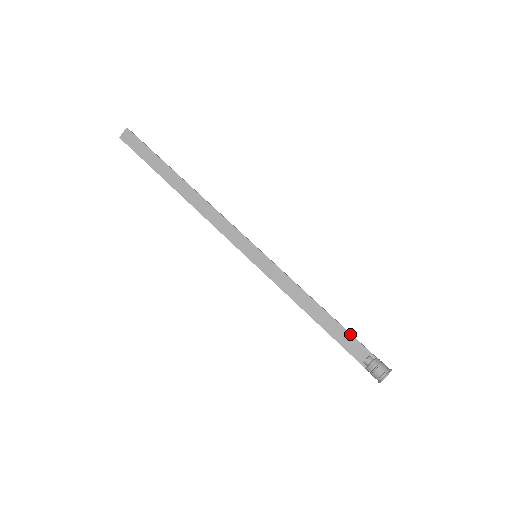
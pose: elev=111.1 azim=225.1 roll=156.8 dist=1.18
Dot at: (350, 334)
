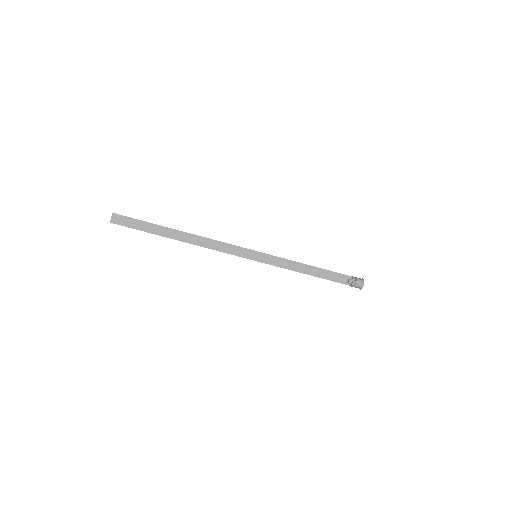
Dot at: (333, 272)
